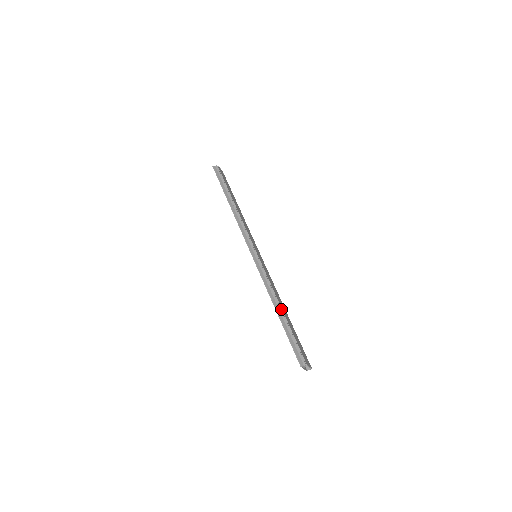
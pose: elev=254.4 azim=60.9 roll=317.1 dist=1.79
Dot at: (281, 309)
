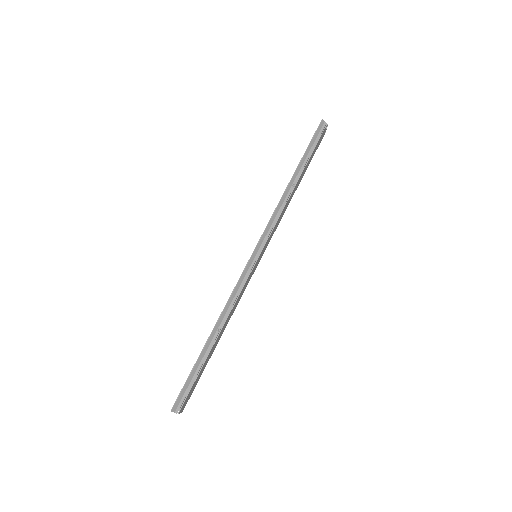
Dot at: (217, 337)
